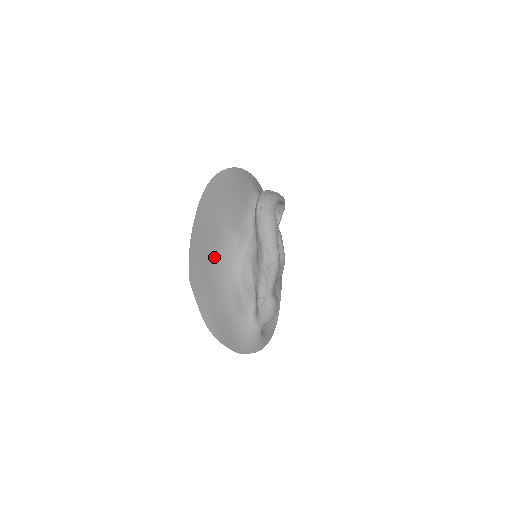
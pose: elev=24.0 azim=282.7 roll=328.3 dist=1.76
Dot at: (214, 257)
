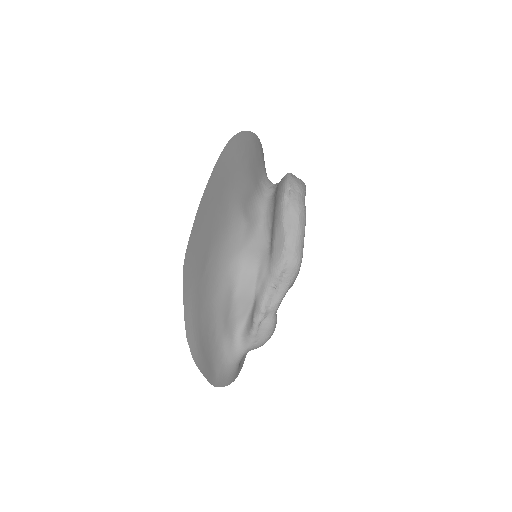
Dot at: (214, 244)
